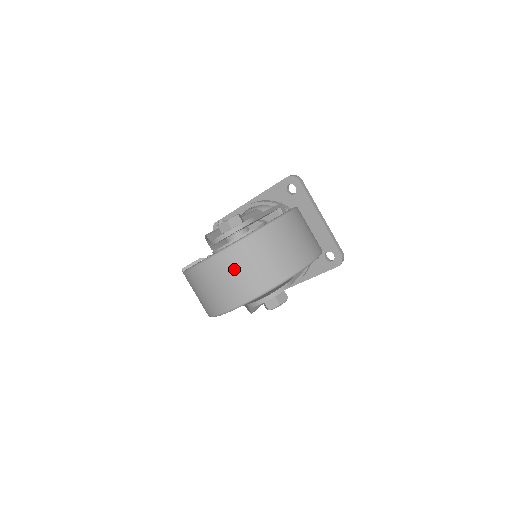
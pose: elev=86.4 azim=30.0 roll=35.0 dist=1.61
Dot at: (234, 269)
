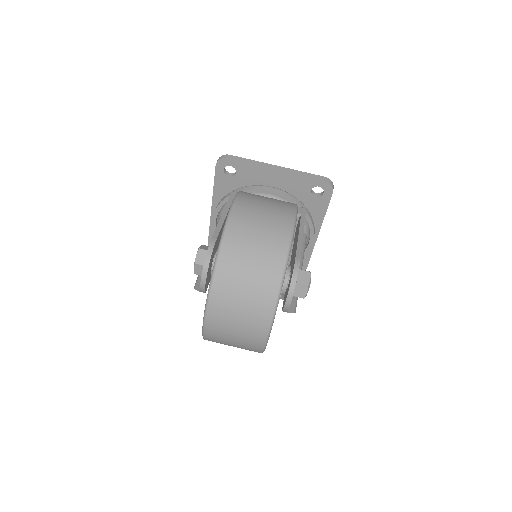
Dot at: (232, 307)
